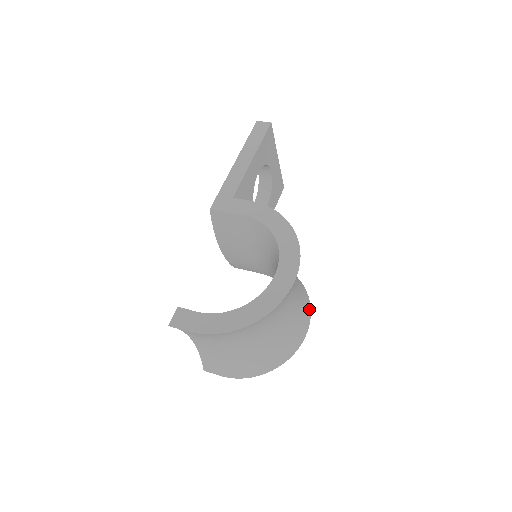
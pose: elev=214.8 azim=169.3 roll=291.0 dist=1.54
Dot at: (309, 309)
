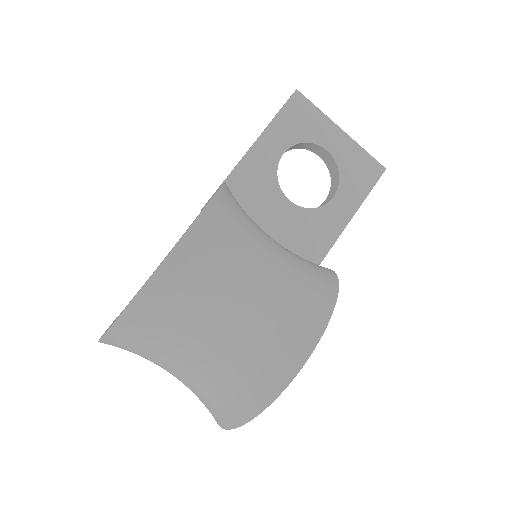
Dot at: (321, 324)
